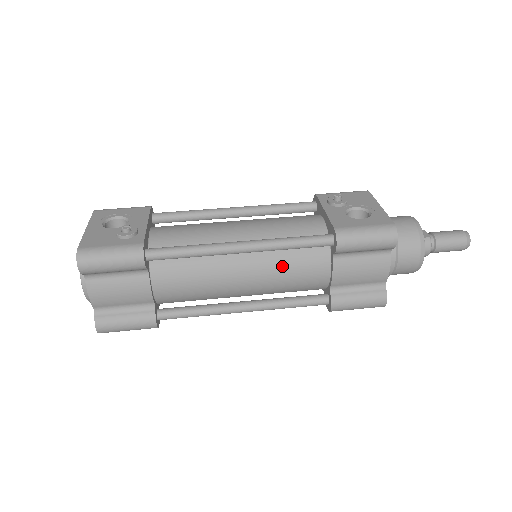
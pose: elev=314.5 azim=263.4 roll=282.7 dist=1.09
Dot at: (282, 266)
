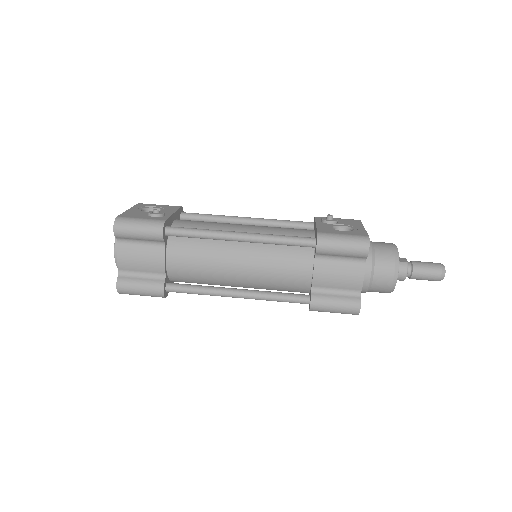
Dot at: (272, 259)
